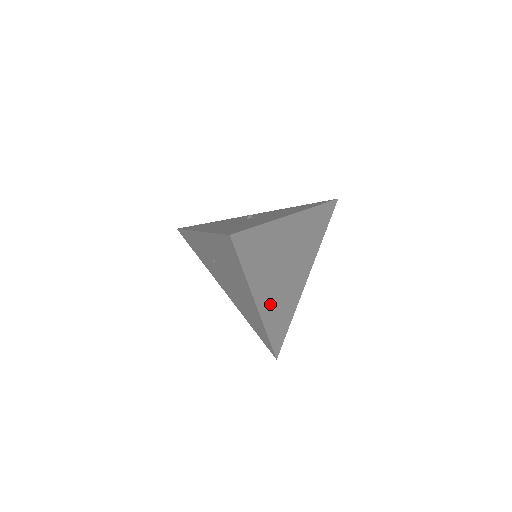
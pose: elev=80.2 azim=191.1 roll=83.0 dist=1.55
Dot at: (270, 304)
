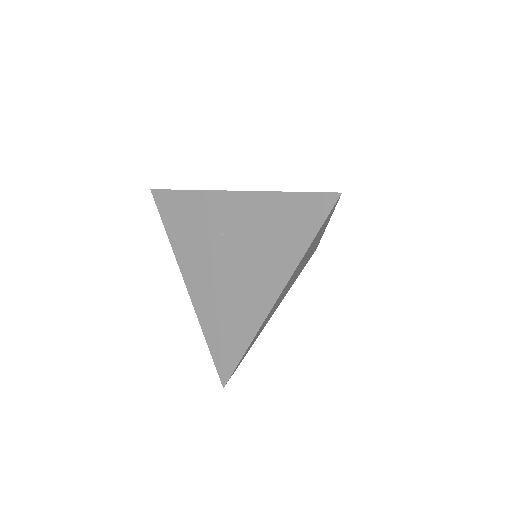
Dot at: (272, 309)
